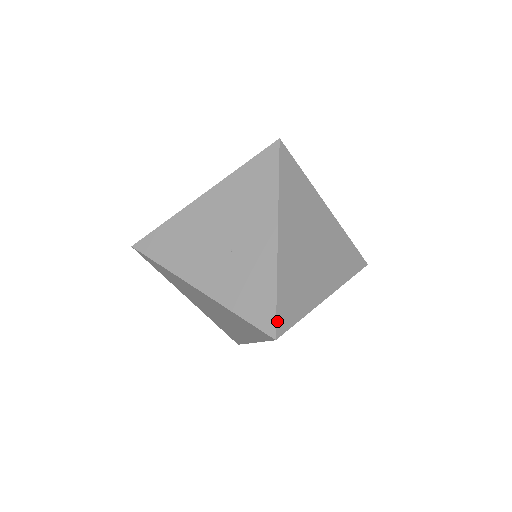
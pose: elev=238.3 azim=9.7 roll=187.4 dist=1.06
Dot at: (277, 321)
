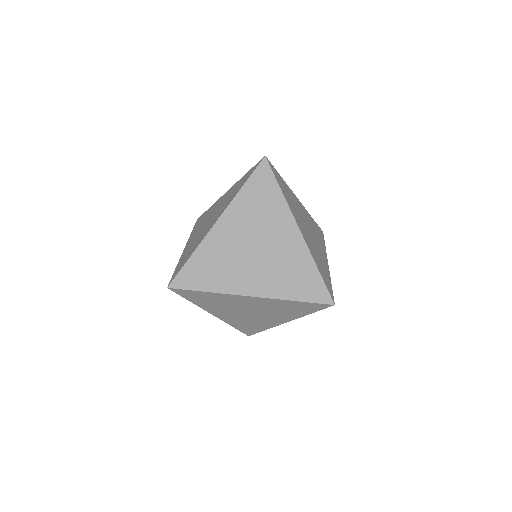
Dot at: (329, 292)
